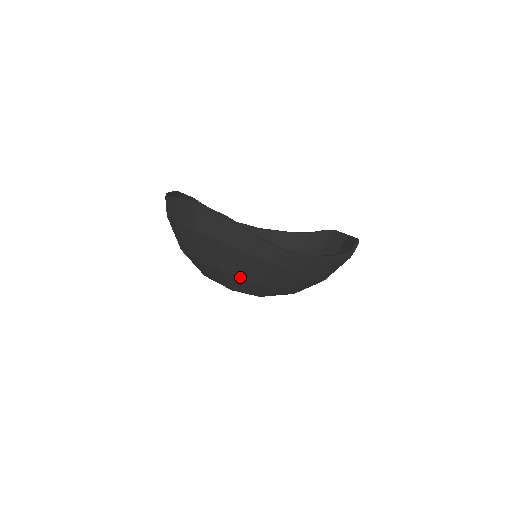
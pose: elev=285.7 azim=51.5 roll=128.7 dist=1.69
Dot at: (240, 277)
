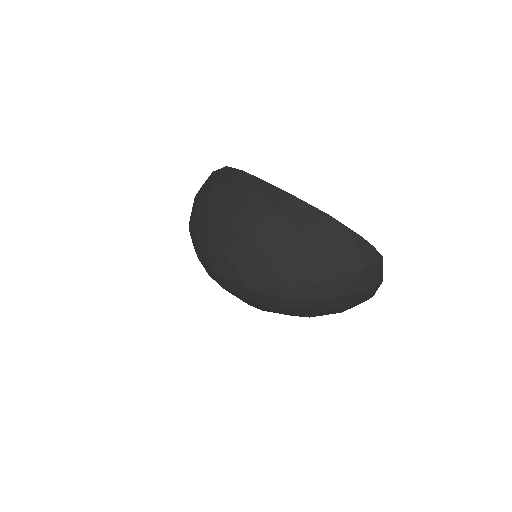
Dot at: (218, 213)
